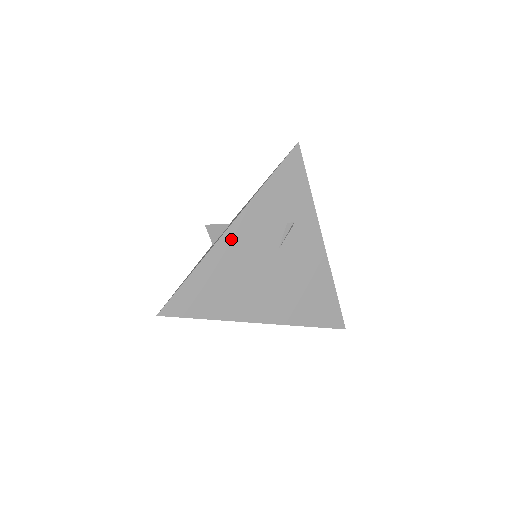
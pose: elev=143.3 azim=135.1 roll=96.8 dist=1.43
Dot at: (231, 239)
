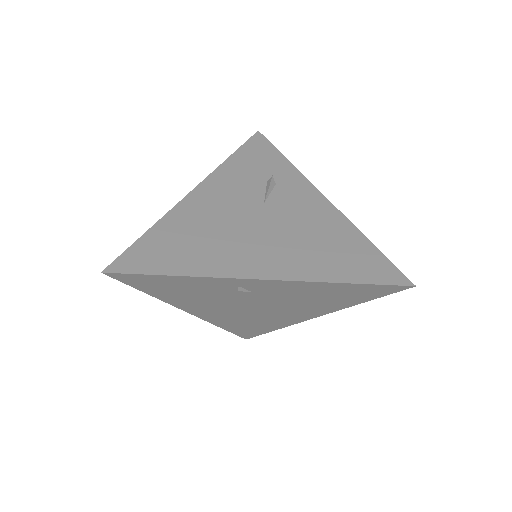
Dot at: (199, 198)
